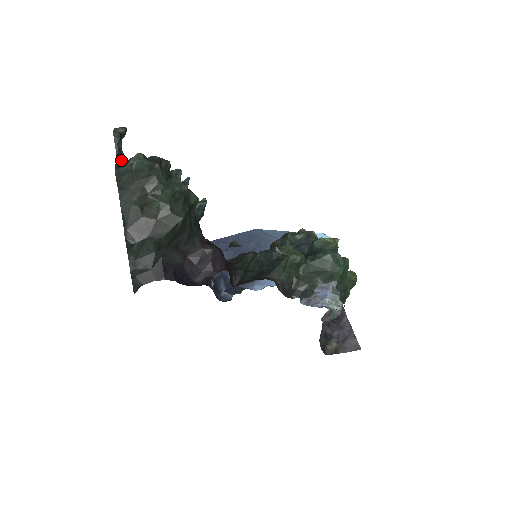
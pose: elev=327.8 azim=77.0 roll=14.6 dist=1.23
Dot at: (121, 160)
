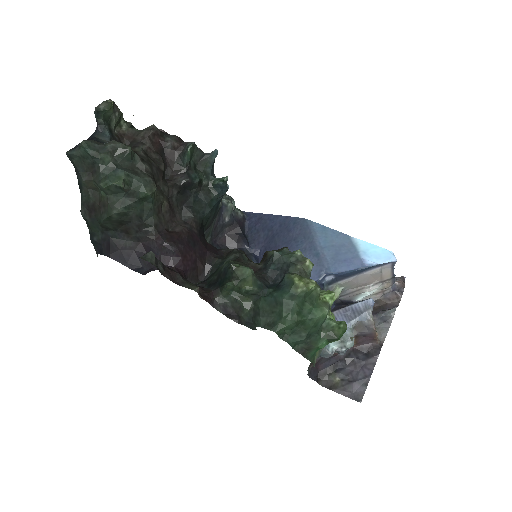
Dot at: (93, 137)
